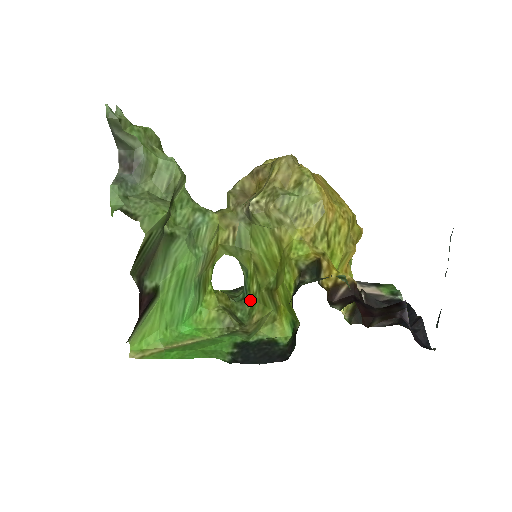
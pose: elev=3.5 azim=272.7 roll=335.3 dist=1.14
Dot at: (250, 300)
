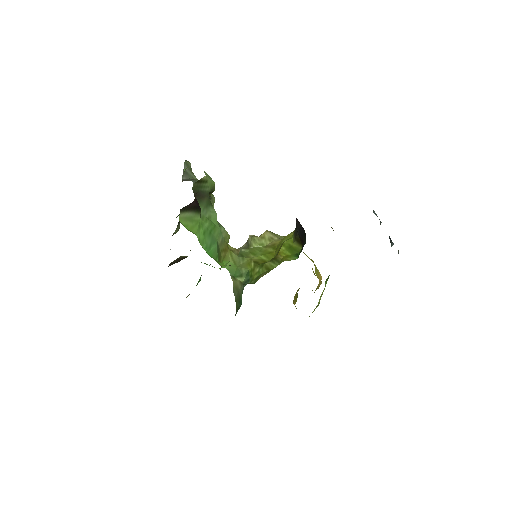
Dot at: (253, 279)
